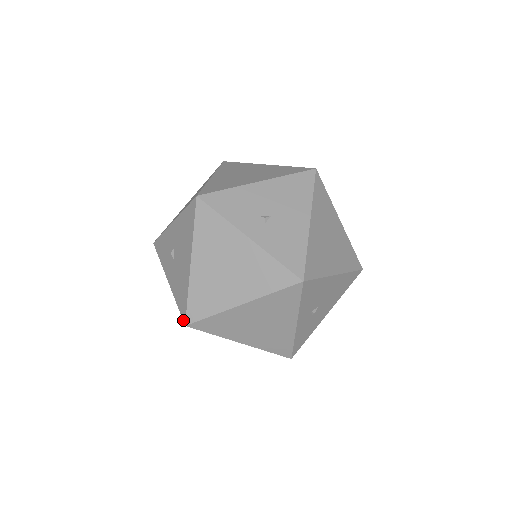
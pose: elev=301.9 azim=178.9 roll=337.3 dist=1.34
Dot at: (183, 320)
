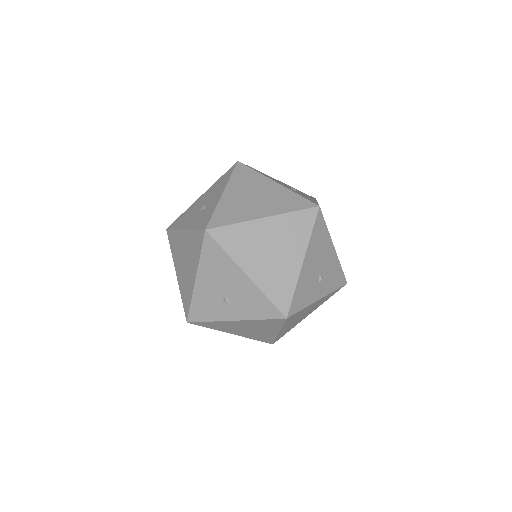
Dot at: occluded
